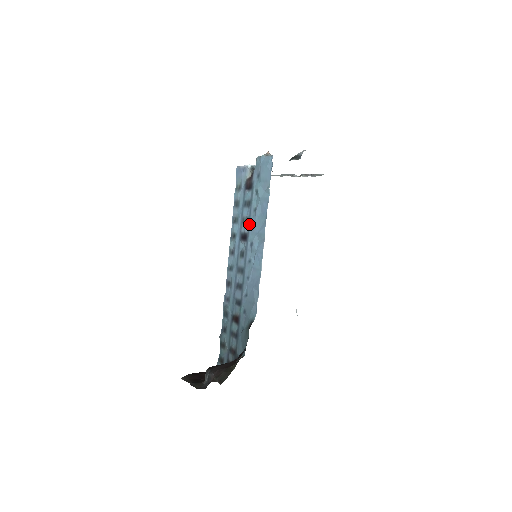
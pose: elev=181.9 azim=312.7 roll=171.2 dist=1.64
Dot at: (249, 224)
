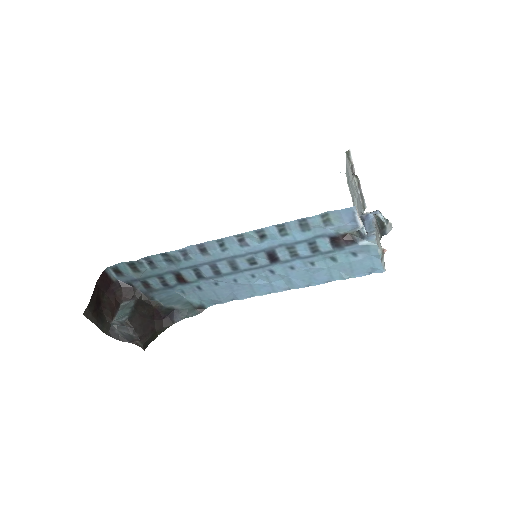
Dot at: (292, 261)
